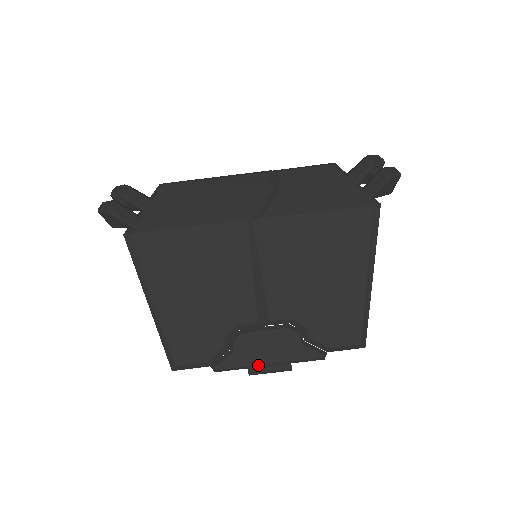
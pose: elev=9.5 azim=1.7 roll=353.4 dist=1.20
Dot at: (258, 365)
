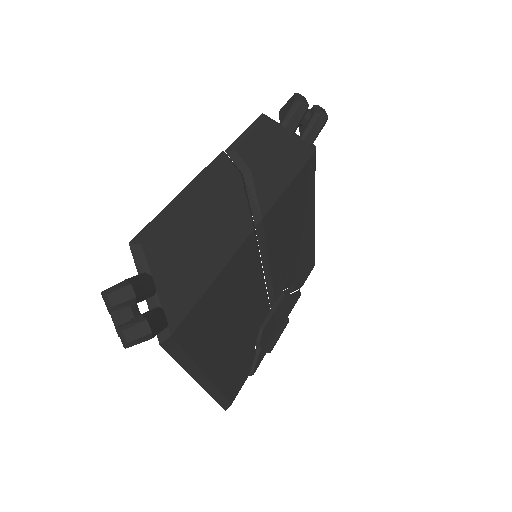
Dot at: (274, 341)
